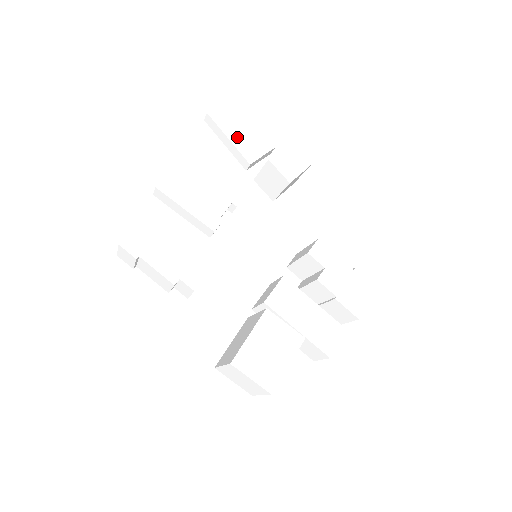
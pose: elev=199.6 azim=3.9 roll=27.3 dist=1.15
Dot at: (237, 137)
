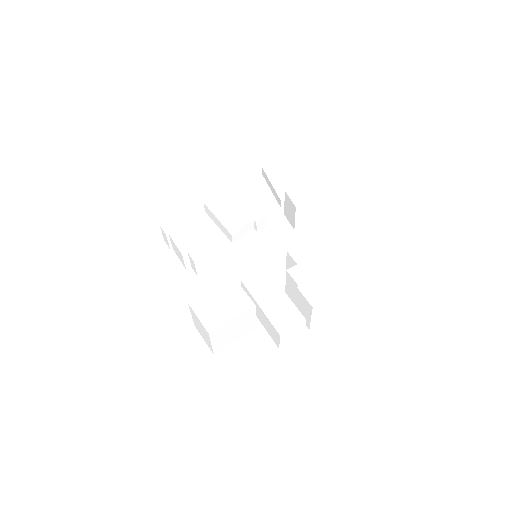
Dot at: (279, 183)
